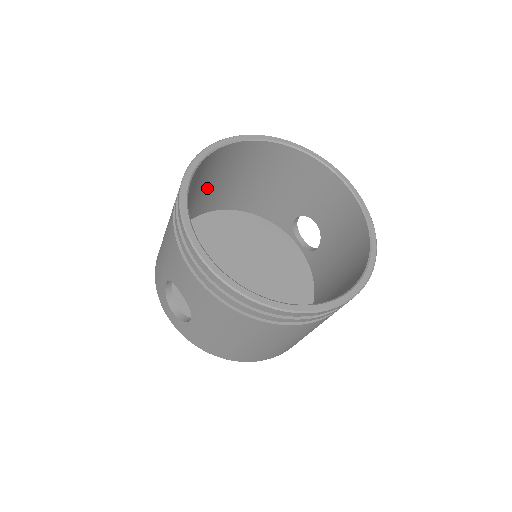
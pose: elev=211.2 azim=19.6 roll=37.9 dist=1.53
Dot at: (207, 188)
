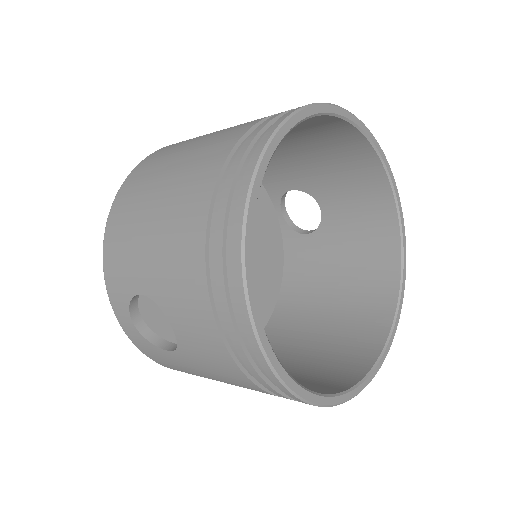
Dot at: occluded
